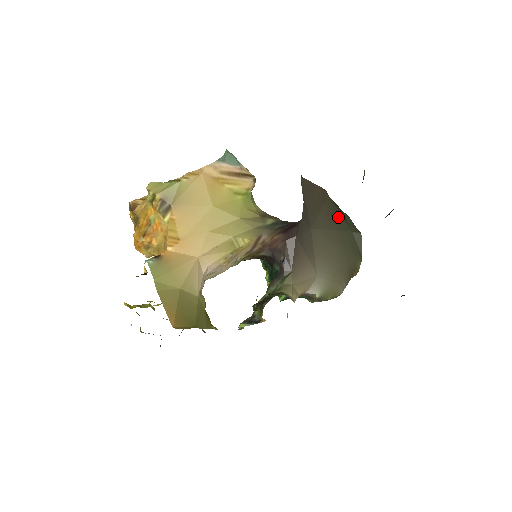
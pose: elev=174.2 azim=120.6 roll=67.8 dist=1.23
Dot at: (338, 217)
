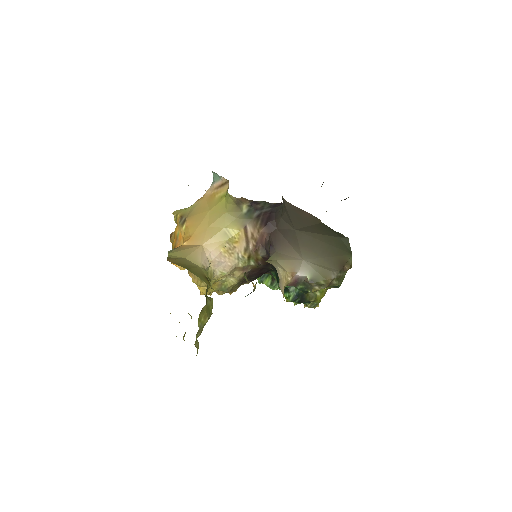
Dot at: (327, 231)
